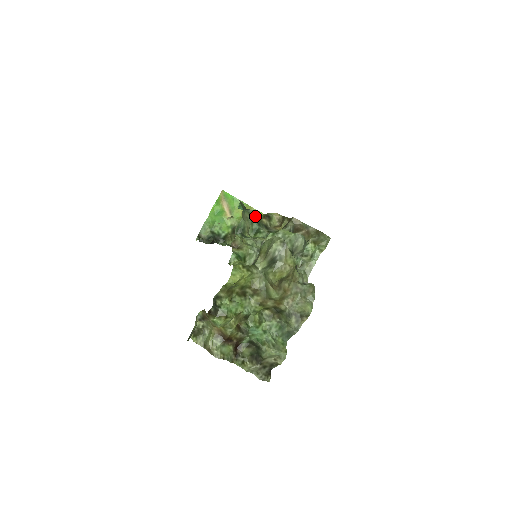
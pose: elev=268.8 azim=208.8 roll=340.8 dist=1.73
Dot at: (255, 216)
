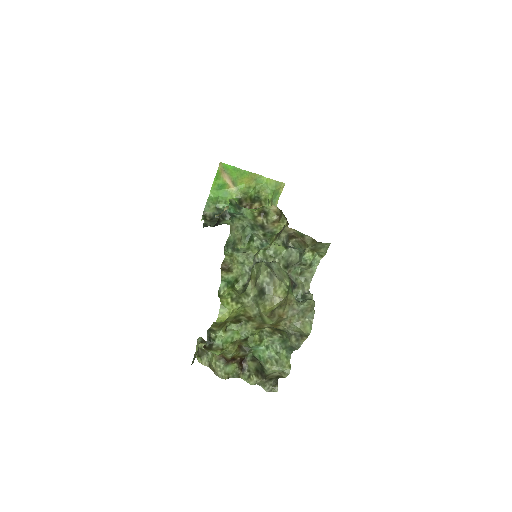
Dot at: (248, 217)
